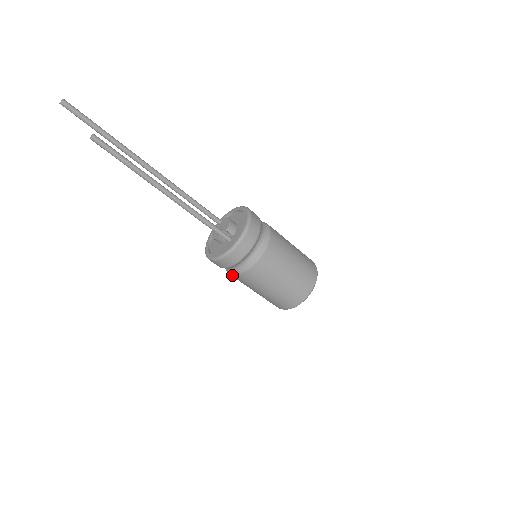
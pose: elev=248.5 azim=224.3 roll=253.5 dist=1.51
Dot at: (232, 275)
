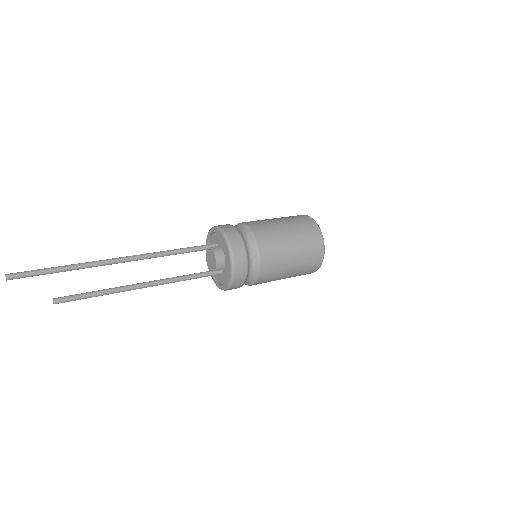
Dot at: occluded
